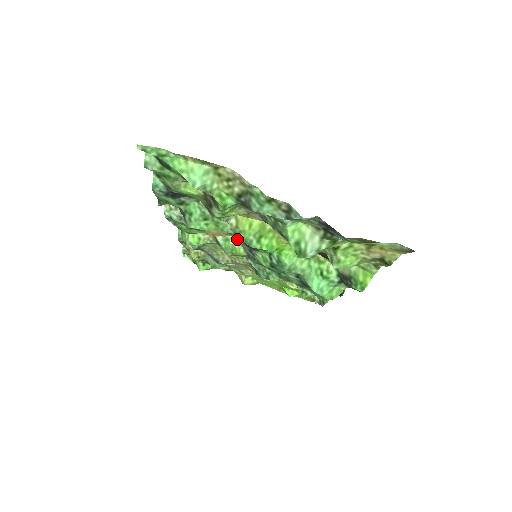
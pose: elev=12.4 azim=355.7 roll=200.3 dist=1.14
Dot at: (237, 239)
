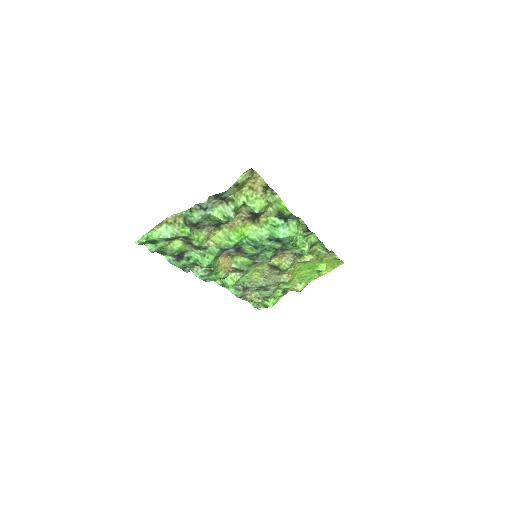
Dot at: (238, 256)
